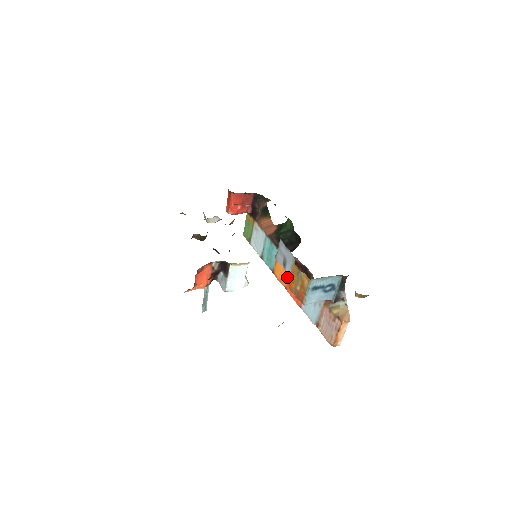
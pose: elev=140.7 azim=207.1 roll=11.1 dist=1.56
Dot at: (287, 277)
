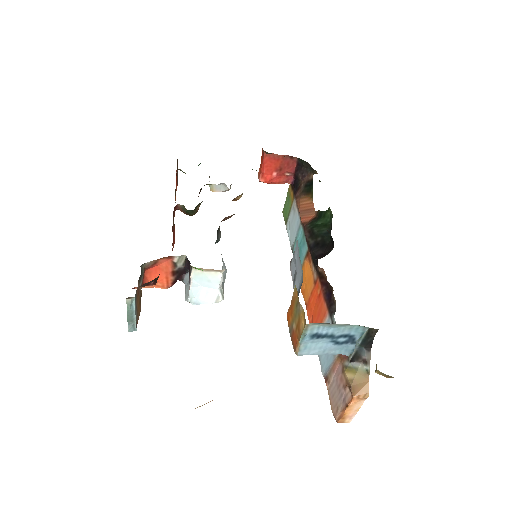
Dot at: (309, 291)
